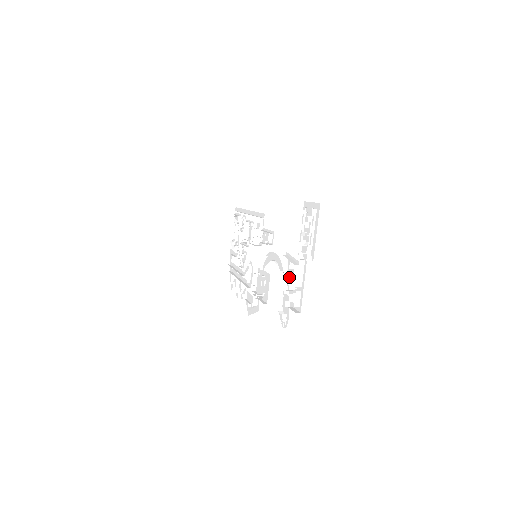
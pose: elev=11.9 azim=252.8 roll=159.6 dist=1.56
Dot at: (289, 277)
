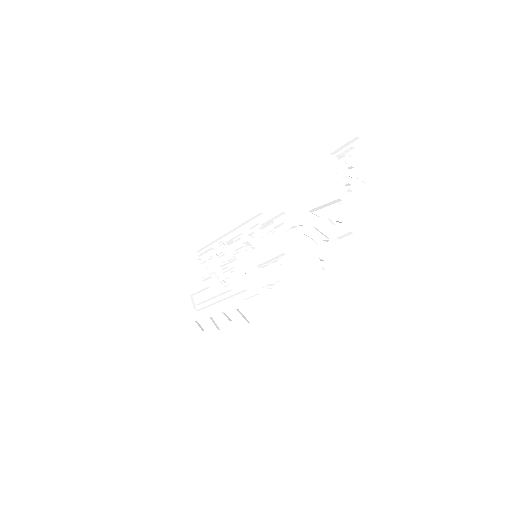
Dot at: (329, 220)
